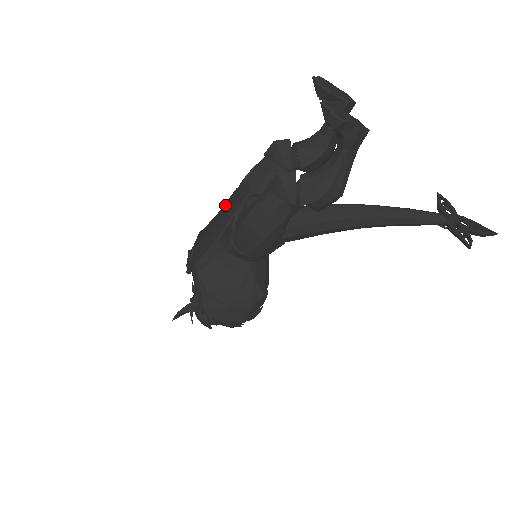
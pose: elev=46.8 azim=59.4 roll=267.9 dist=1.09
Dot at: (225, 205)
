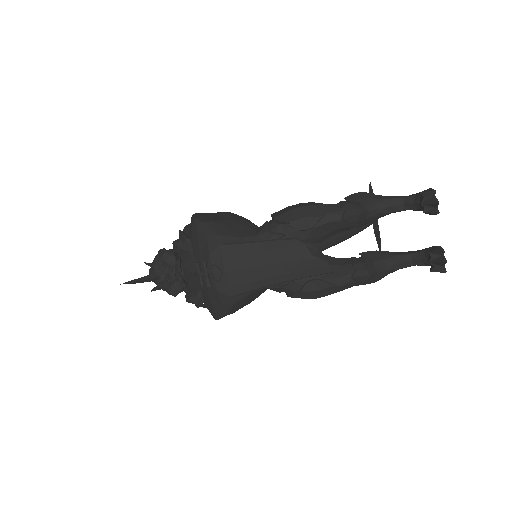
Dot at: (286, 256)
